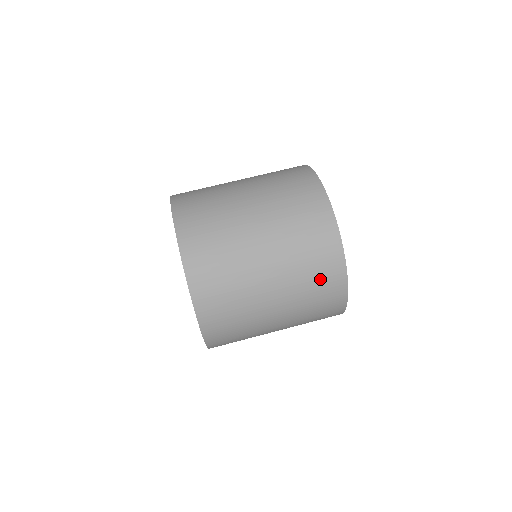
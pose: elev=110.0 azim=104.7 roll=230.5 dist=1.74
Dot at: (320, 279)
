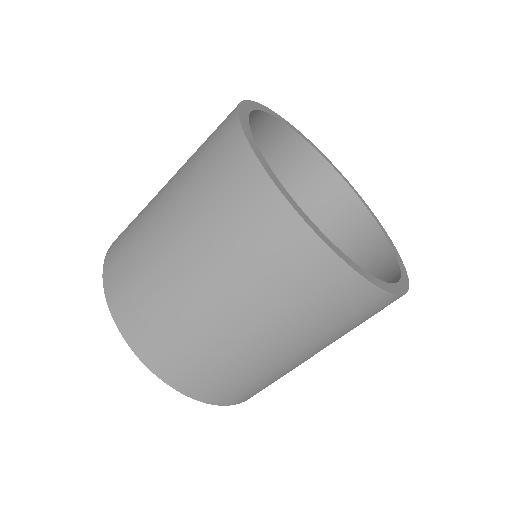
Dot at: occluded
